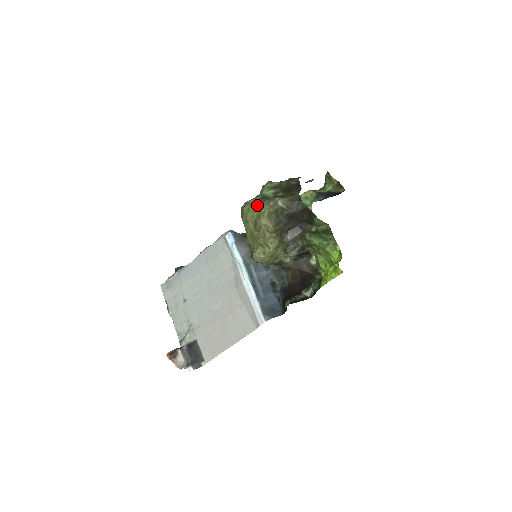
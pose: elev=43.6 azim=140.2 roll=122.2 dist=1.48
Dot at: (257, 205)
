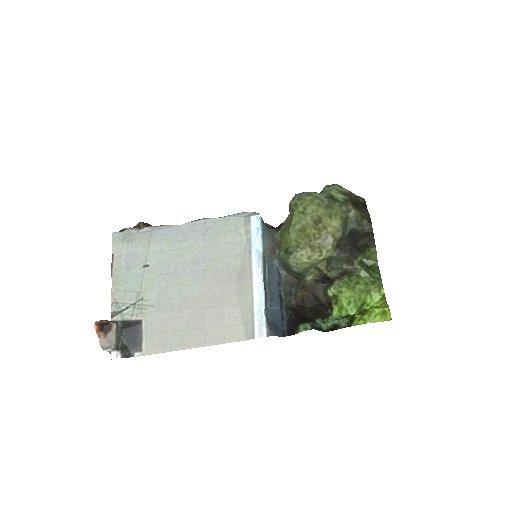
Dot at: (324, 201)
